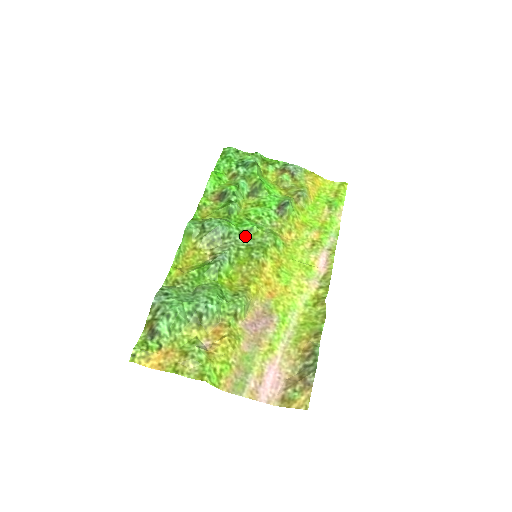
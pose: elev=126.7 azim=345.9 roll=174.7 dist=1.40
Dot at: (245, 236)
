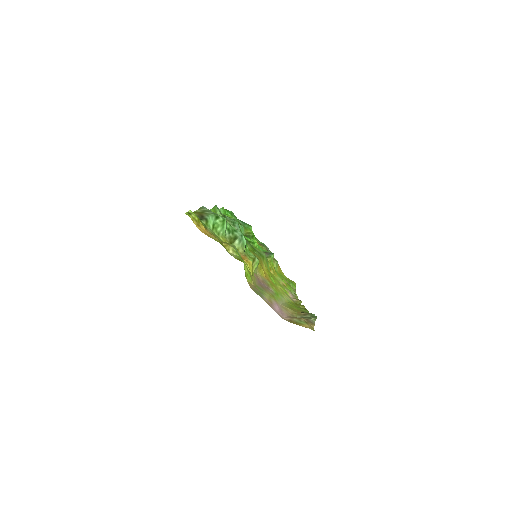
Dot at: (249, 243)
